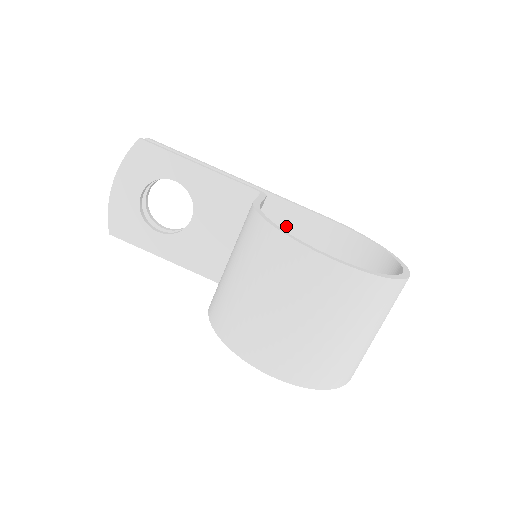
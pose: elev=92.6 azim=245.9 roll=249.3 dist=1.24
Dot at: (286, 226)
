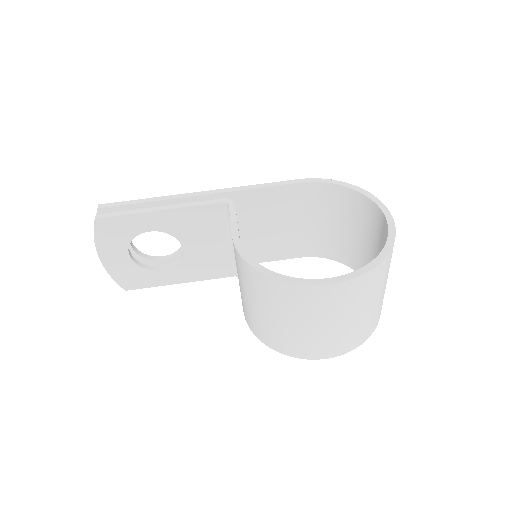
Dot at: (264, 207)
